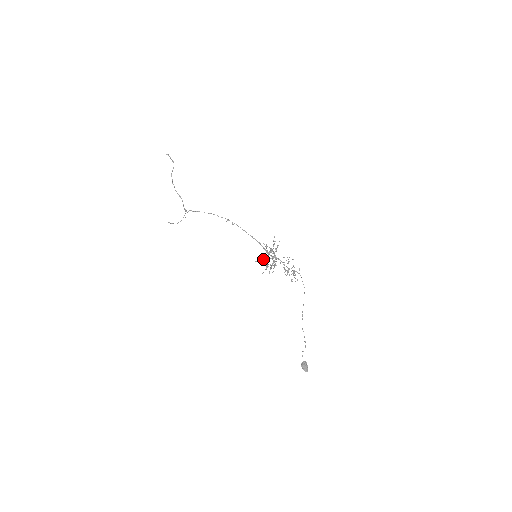
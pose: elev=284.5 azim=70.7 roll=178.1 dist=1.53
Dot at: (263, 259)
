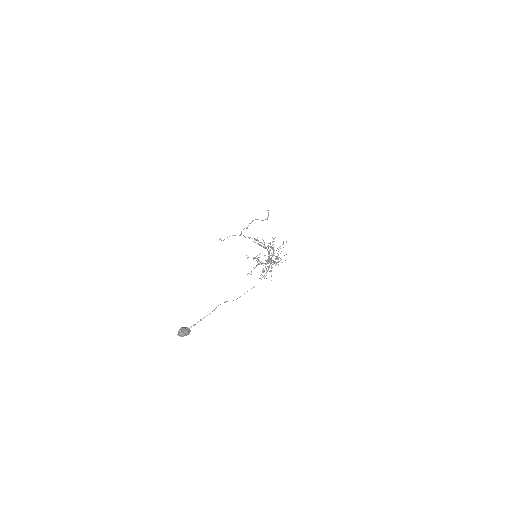
Dot at: (260, 244)
